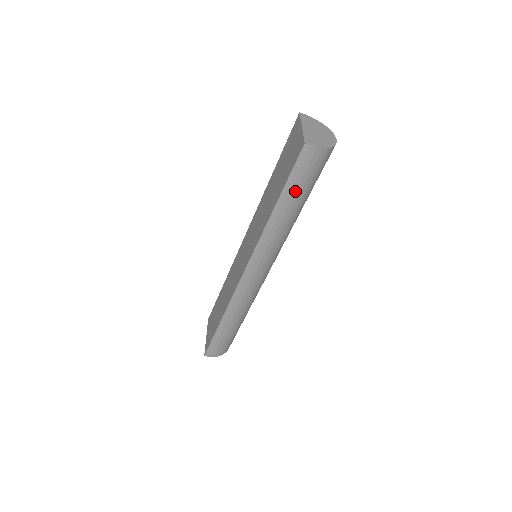
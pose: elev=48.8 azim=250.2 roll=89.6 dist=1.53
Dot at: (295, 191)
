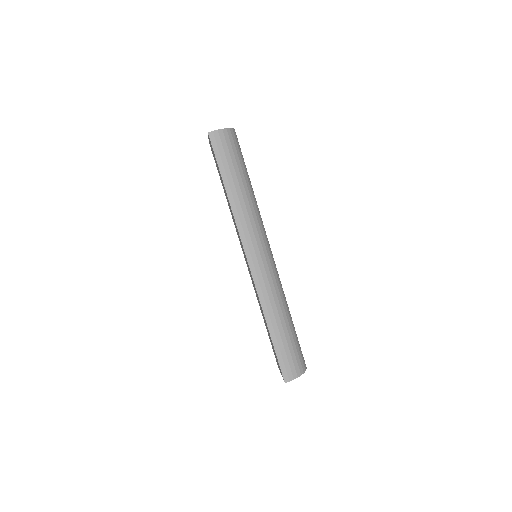
Dot at: (229, 169)
